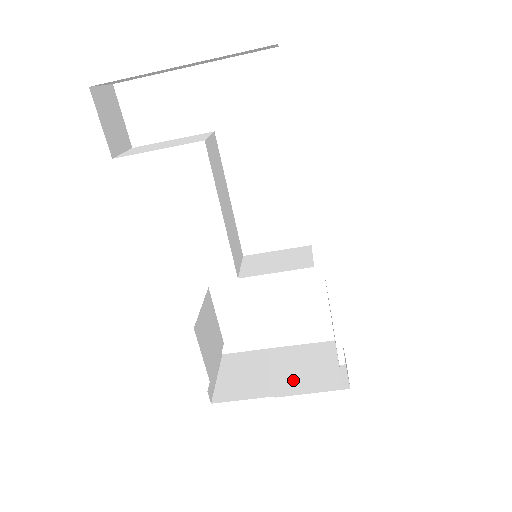
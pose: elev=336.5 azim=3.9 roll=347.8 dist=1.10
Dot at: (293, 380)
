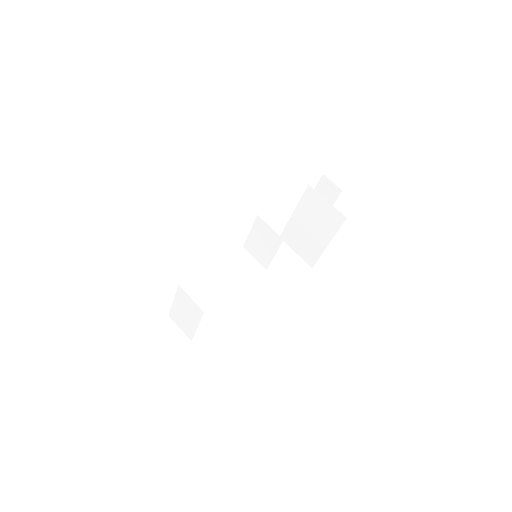
Dot at: (323, 230)
